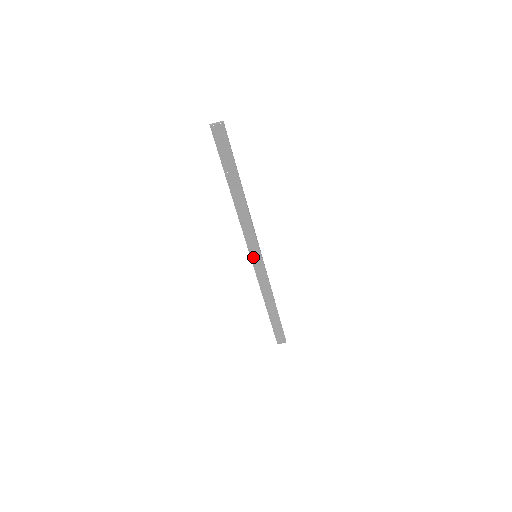
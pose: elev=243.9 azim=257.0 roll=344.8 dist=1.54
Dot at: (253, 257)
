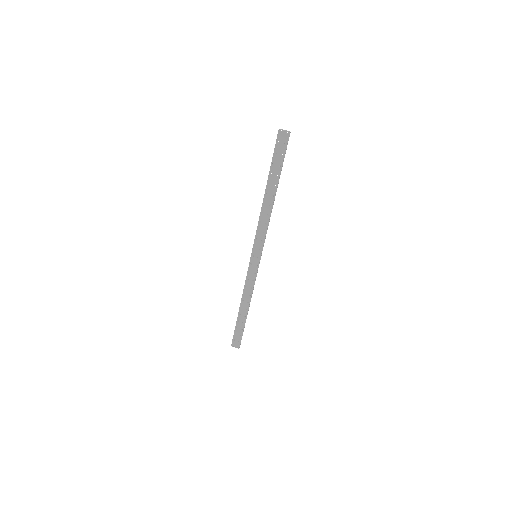
Dot at: (253, 256)
